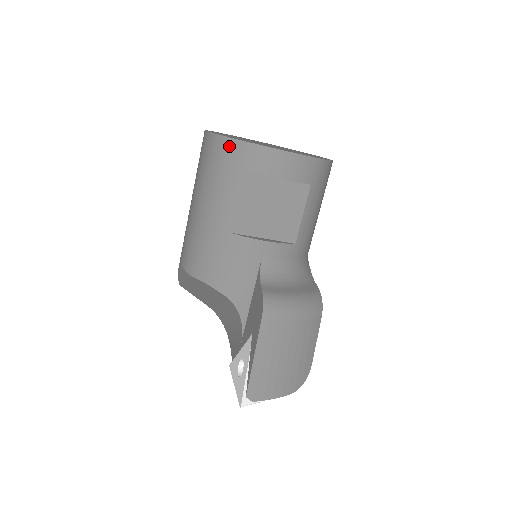
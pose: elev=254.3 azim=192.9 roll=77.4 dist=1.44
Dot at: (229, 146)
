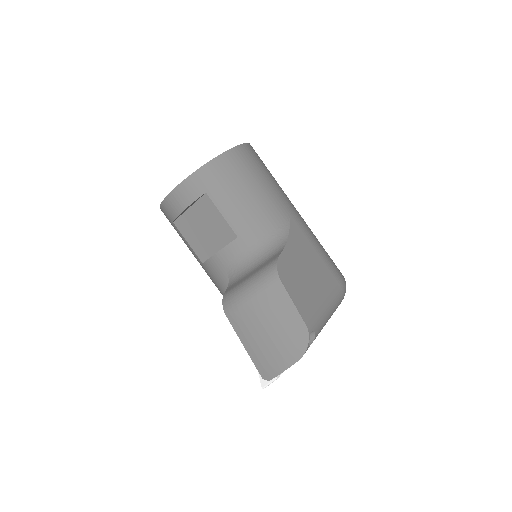
Dot at: occluded
